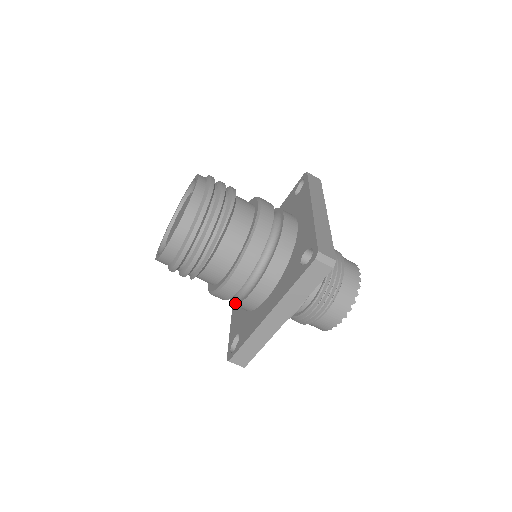
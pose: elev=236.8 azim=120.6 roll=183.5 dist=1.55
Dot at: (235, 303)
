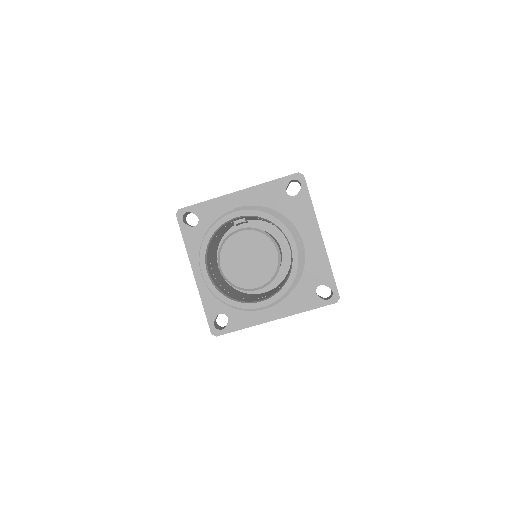
Dot at: occluded
